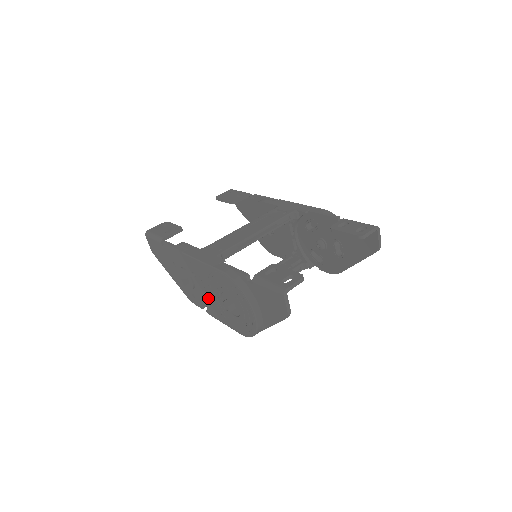
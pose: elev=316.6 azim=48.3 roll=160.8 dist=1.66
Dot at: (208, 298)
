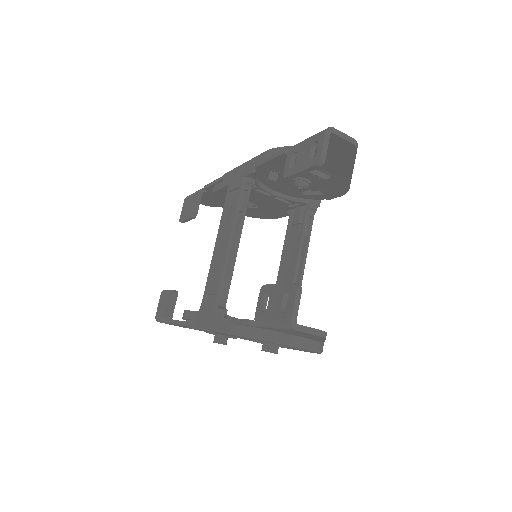
Dot at: occluded
